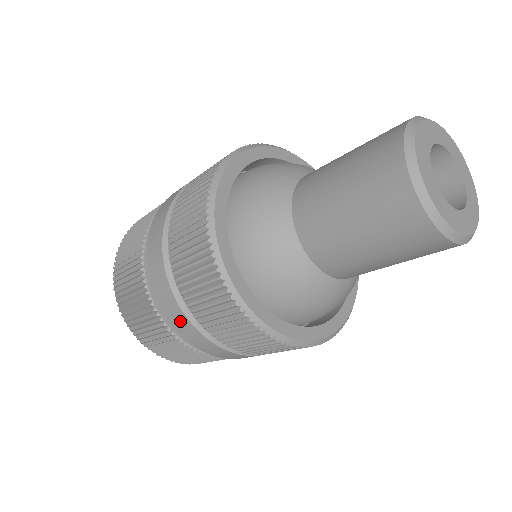
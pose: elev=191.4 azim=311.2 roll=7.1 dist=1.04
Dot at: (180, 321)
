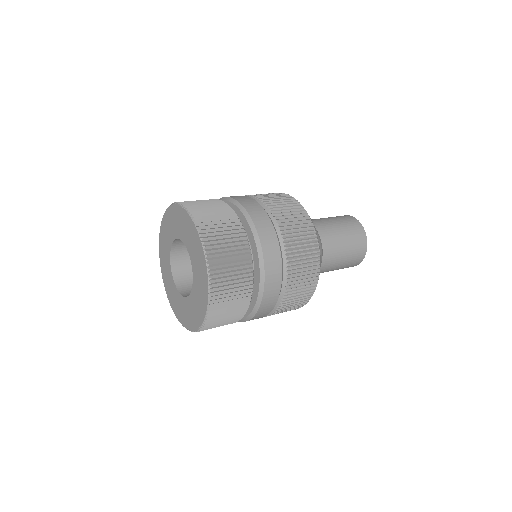
Dot at: (265, 225)
